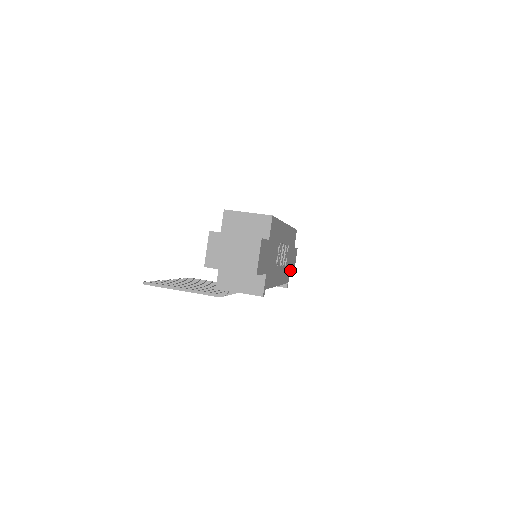
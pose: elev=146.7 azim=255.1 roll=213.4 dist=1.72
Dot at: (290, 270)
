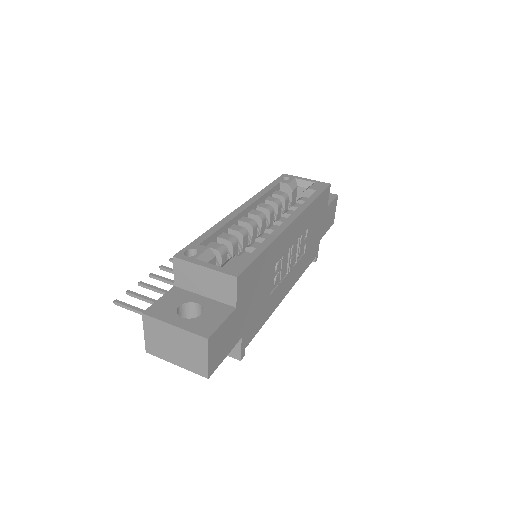
Dot at: (321, 237)
